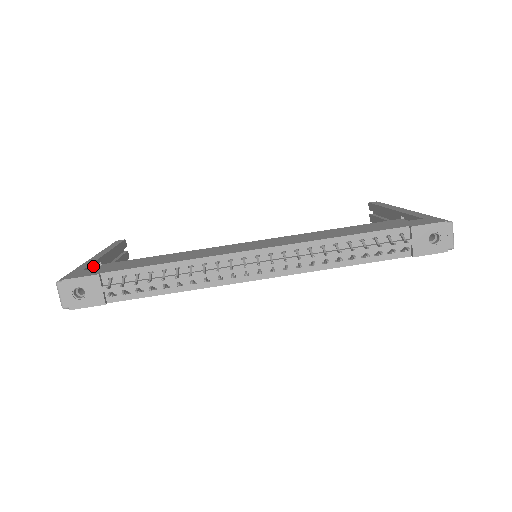
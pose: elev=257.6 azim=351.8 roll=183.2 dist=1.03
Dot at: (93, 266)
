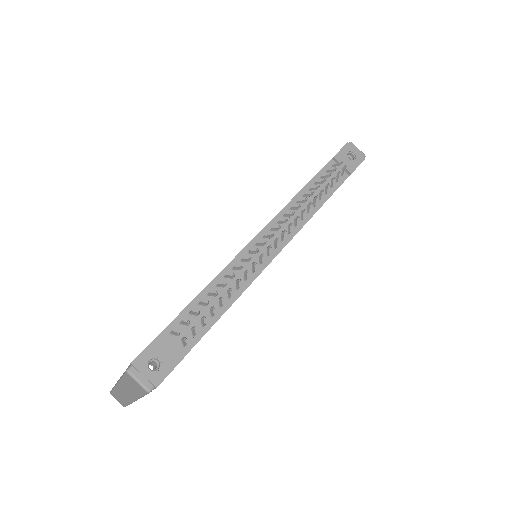
Dot at: occluded
